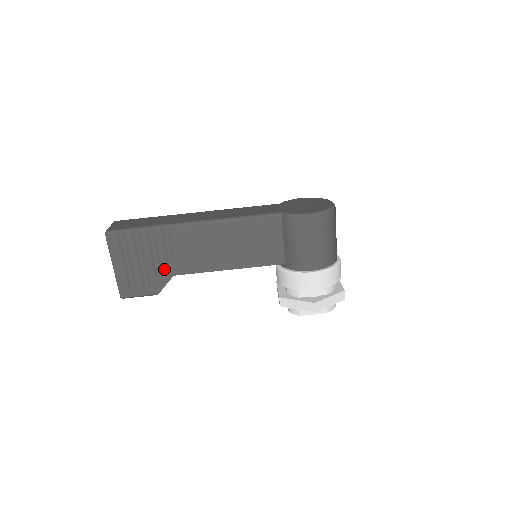
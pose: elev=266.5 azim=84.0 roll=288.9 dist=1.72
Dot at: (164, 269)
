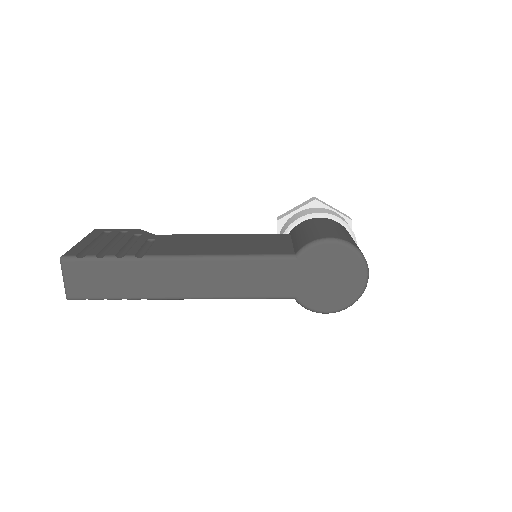
Dot at: occluded
